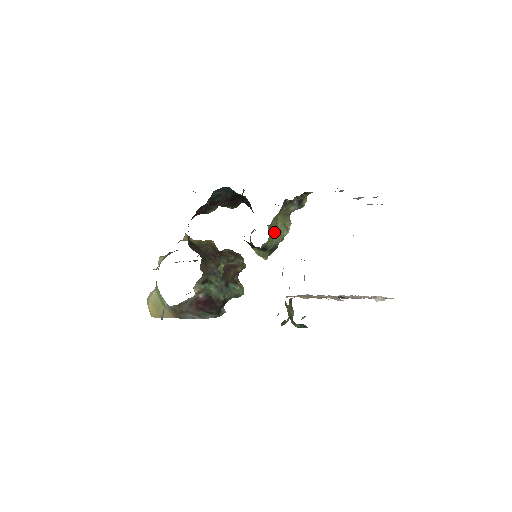
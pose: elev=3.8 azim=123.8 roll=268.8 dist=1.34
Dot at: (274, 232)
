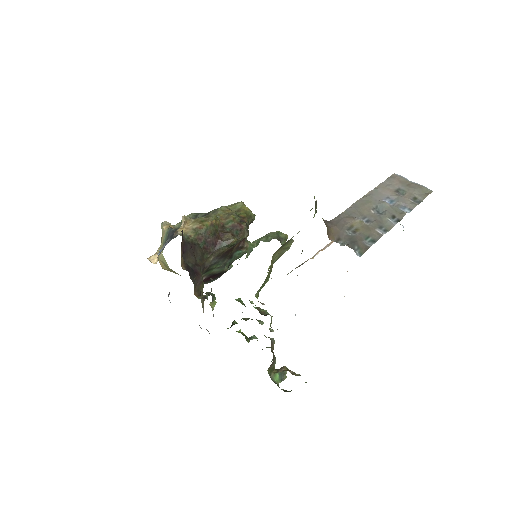
Dot at: (266, 279)
